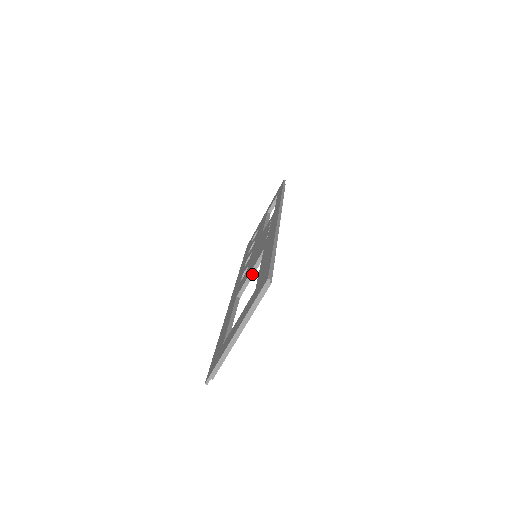
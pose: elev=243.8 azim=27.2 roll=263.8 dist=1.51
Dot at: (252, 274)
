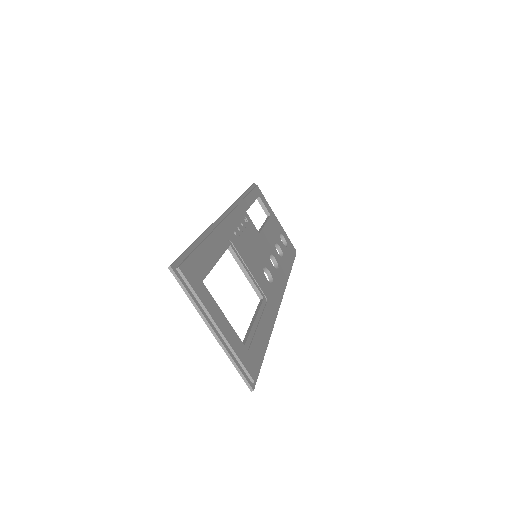
Dot at: (245, 272)
